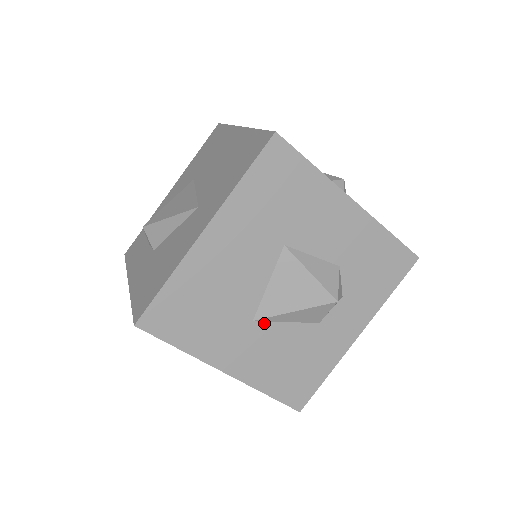
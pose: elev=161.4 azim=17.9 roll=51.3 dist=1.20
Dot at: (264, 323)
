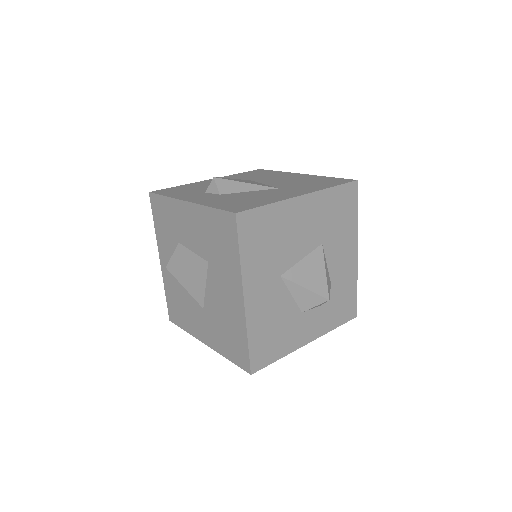
Dot at: (283, 284)
